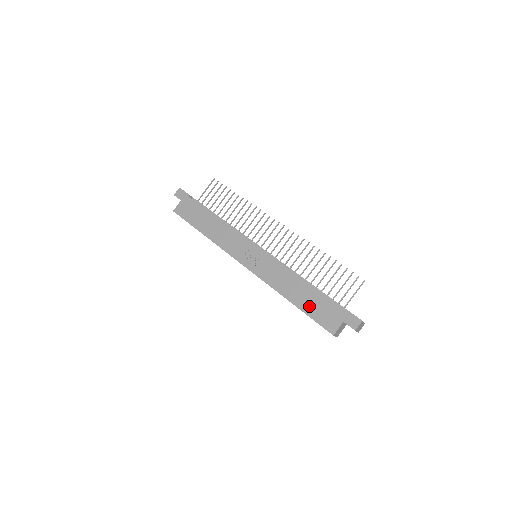
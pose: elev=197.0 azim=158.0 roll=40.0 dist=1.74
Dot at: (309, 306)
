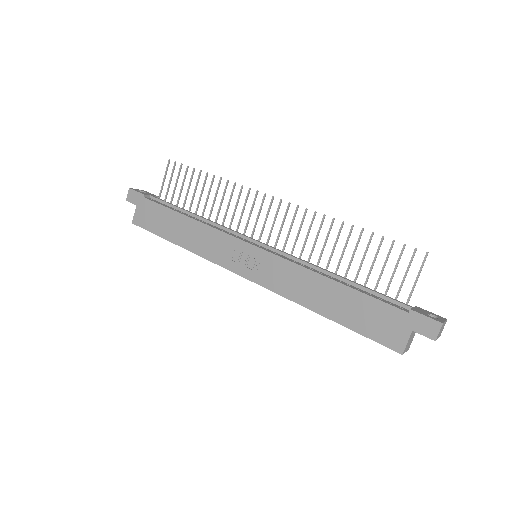
Dot at: (352, 317)
